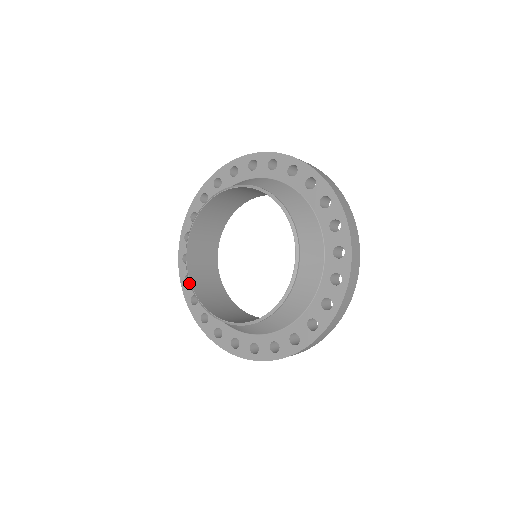
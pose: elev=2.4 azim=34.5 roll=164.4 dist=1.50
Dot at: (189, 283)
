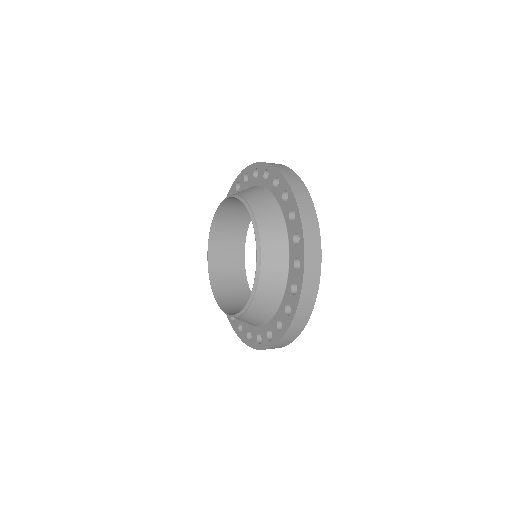
Dot at: occluded
